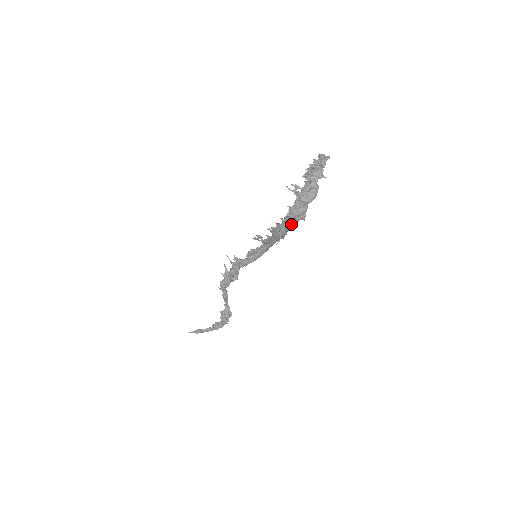
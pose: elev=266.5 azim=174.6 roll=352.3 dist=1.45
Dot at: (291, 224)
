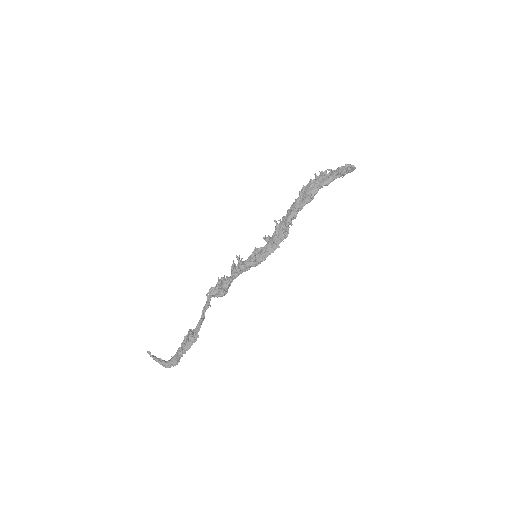
Dot at: (298, 204)
